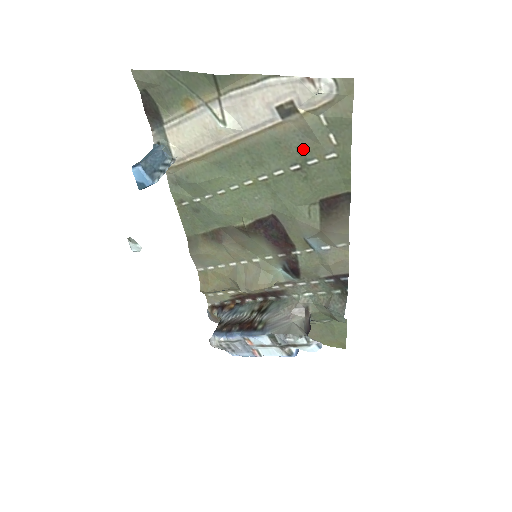
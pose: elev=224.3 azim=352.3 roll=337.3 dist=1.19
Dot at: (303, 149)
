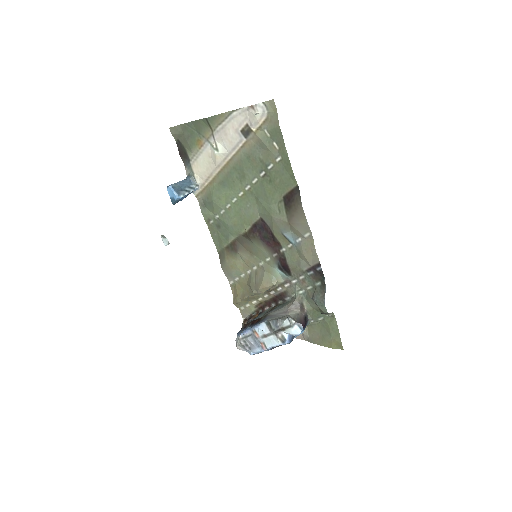
Dot at: (263, 158)
